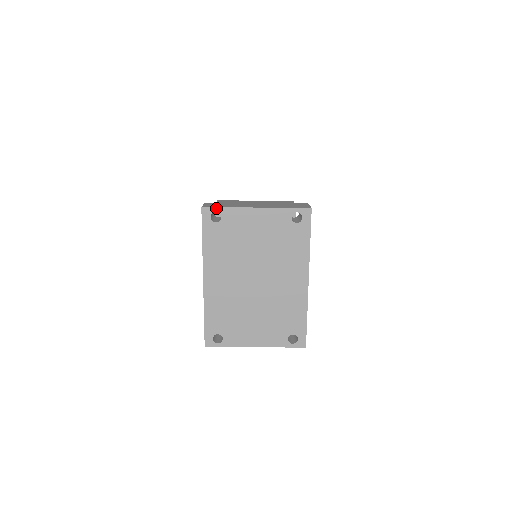
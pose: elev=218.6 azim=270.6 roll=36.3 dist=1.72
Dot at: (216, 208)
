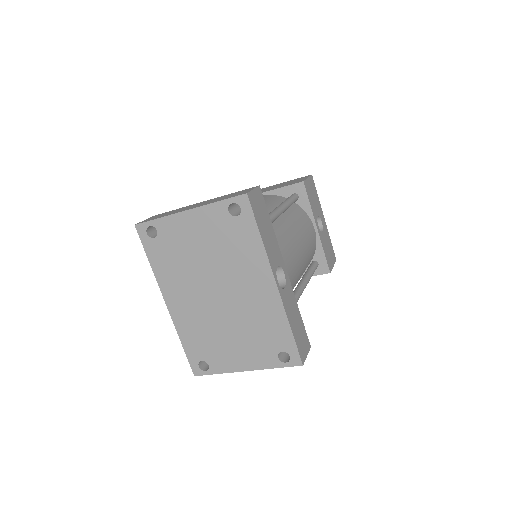
Dot at: (148, 222)
